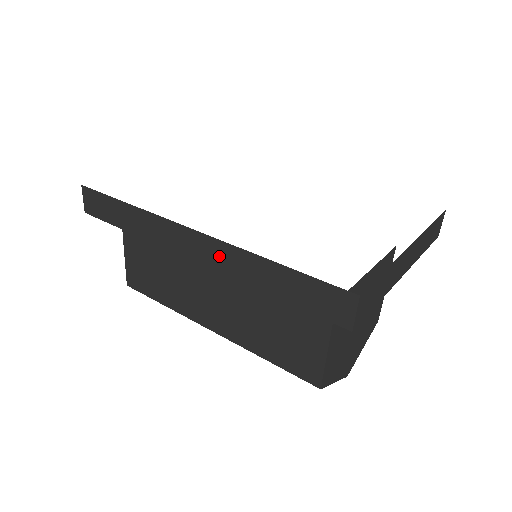
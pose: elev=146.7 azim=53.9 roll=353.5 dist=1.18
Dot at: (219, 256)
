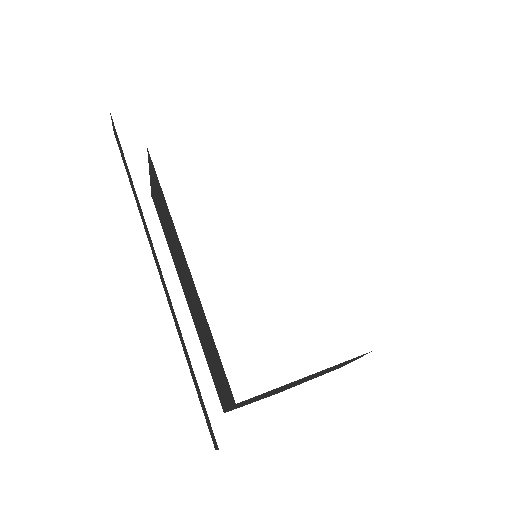
Dot at: (168, 296)
